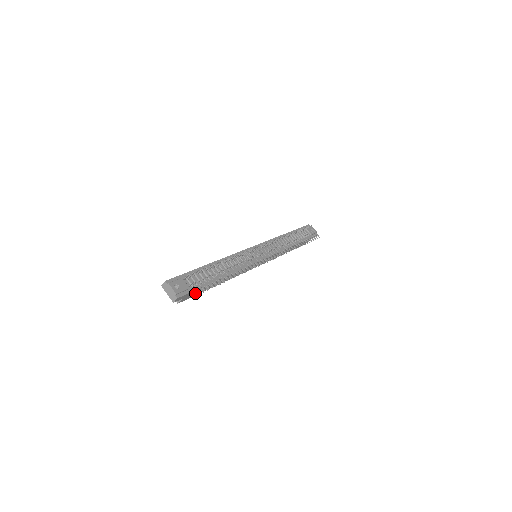
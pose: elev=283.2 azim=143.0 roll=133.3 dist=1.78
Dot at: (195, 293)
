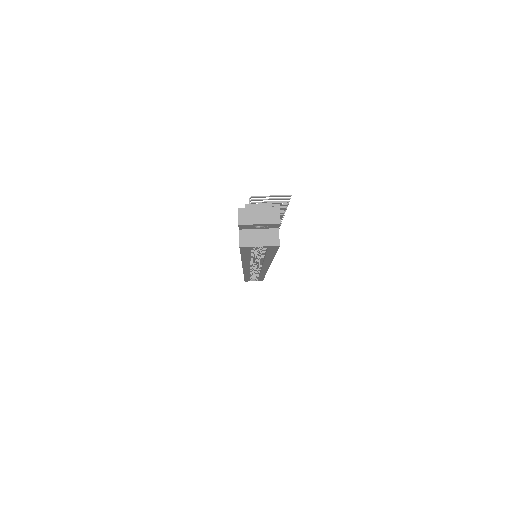
Dot at: occluded
